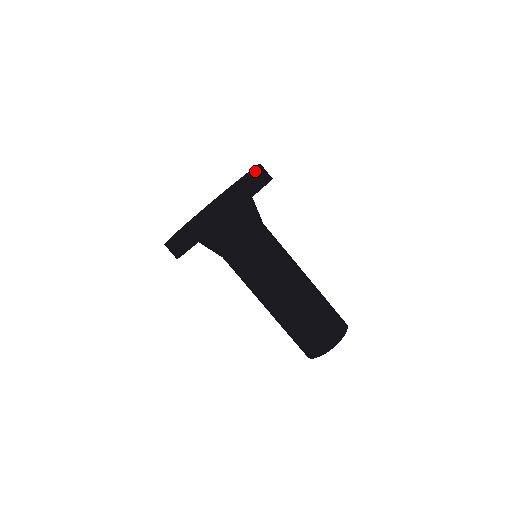
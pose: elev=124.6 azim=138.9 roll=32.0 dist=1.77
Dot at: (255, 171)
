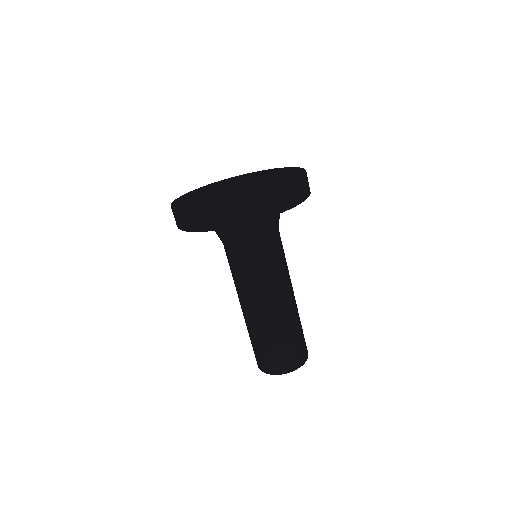
Dot at: occluded
